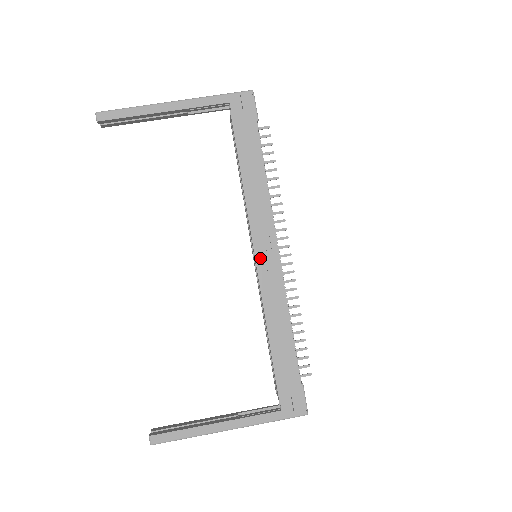
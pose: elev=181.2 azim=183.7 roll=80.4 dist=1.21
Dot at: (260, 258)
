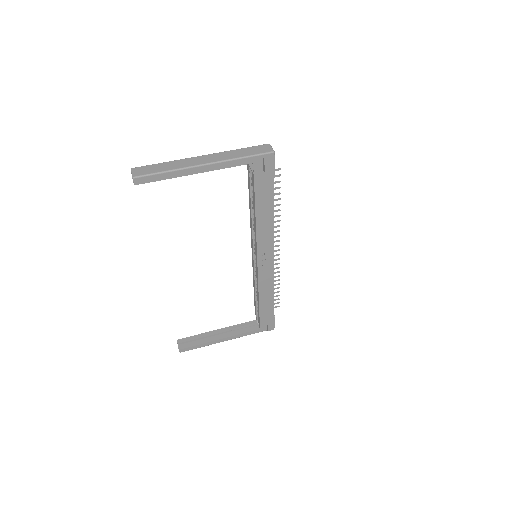
Dot at: (261, 264)
